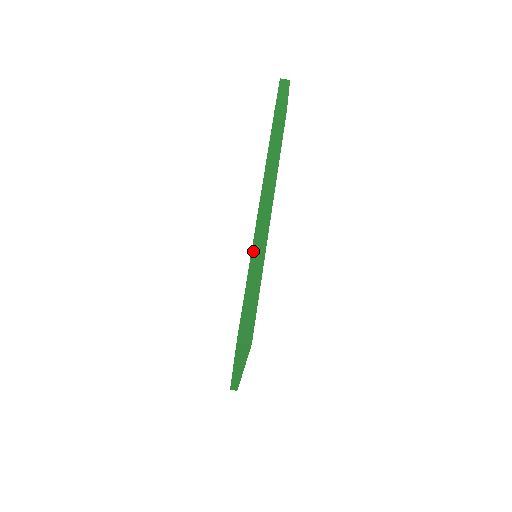
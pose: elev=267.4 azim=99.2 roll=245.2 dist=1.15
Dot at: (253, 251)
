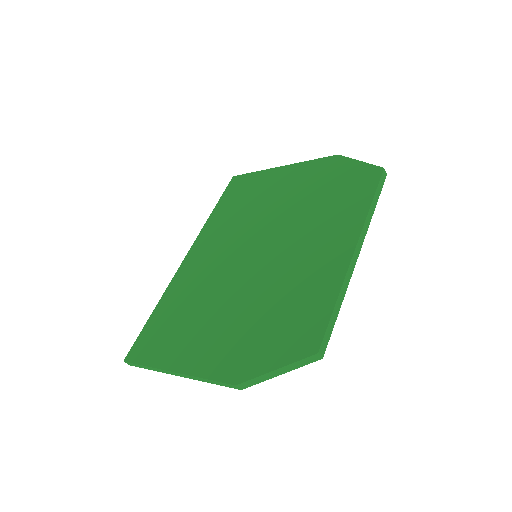
Dot at: (156, 369)
